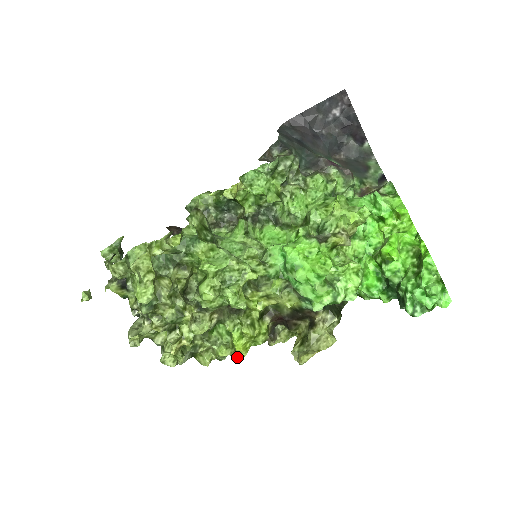
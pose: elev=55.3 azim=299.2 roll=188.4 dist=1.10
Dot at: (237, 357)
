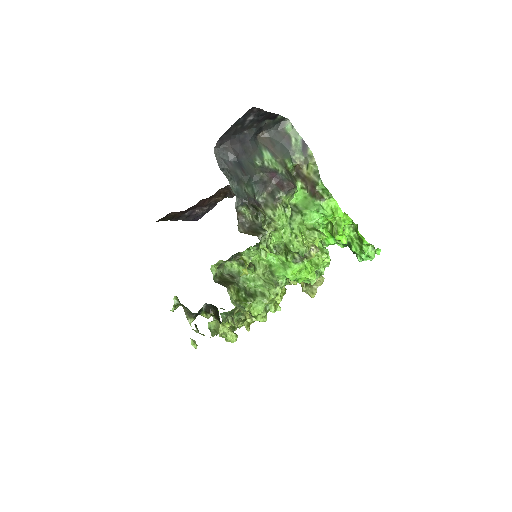
Dot at: occluded
